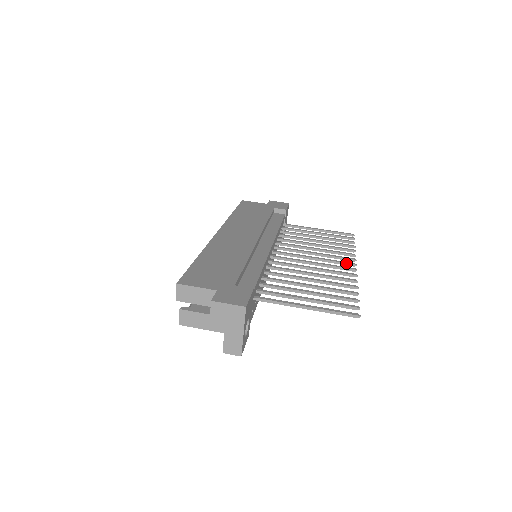
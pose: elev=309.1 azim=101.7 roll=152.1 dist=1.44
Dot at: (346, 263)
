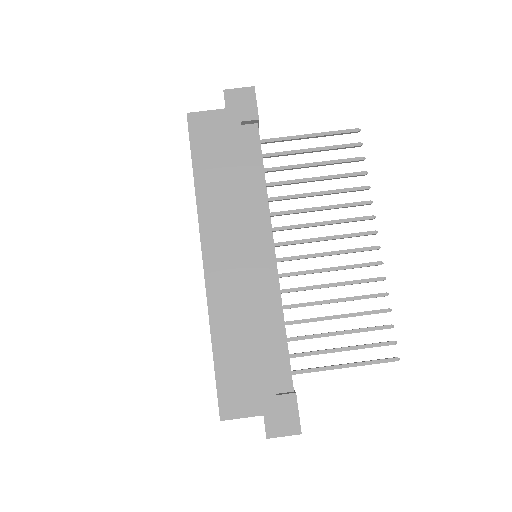
Dot at: (365, 235)
